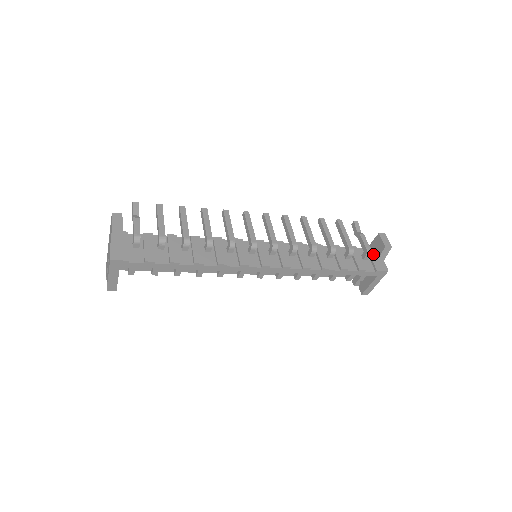
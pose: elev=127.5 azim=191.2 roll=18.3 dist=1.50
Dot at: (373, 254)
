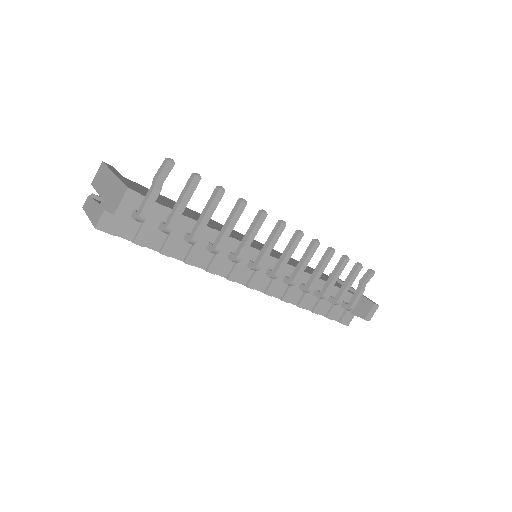
Dot at: occluded
